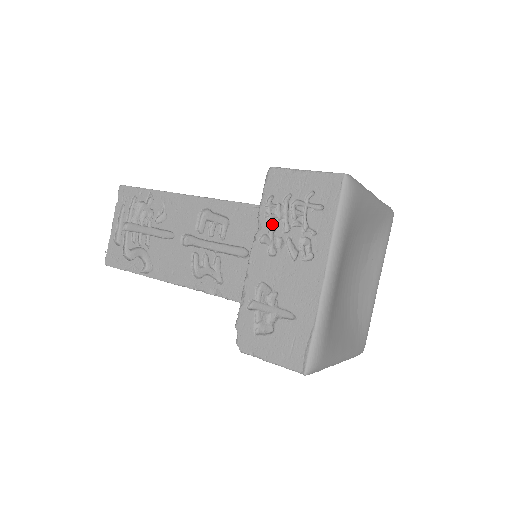
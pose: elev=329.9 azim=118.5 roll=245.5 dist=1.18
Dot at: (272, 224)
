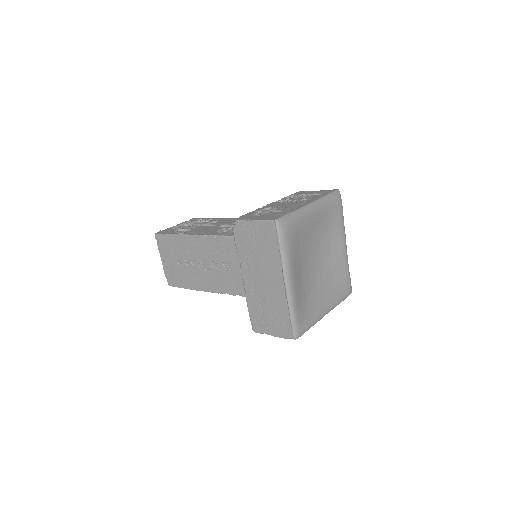
Dot at: (289, 198)
